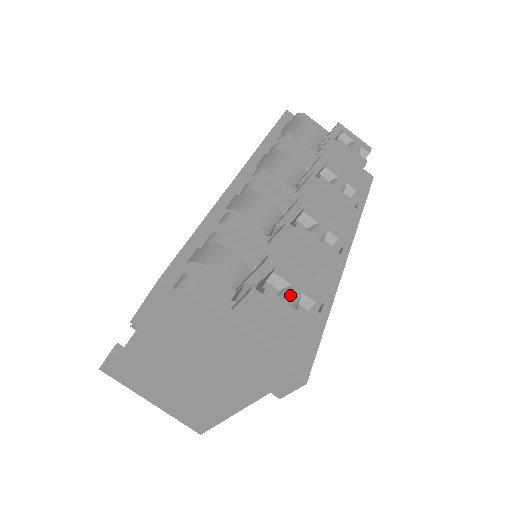
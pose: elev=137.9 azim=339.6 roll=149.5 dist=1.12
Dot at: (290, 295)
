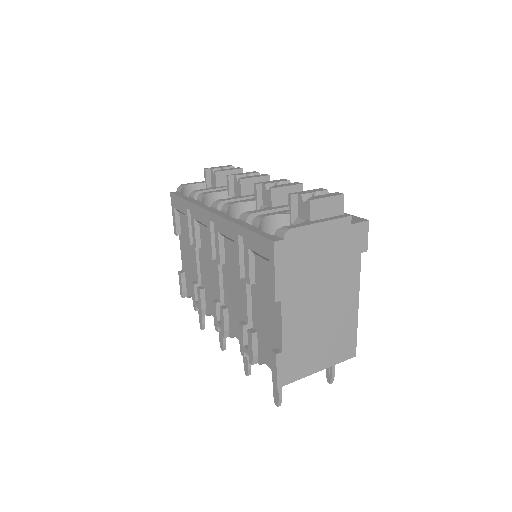
Dot at: occluded
